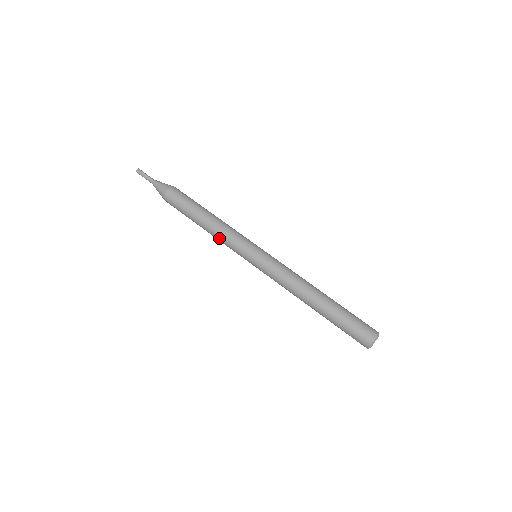
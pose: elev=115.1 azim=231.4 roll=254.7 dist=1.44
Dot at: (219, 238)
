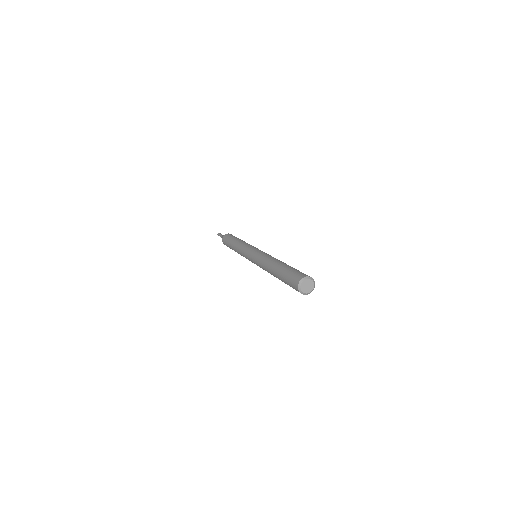
Dot at: (239, 253)
